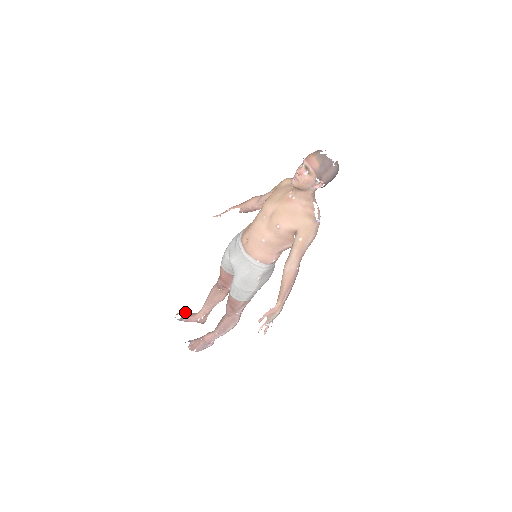
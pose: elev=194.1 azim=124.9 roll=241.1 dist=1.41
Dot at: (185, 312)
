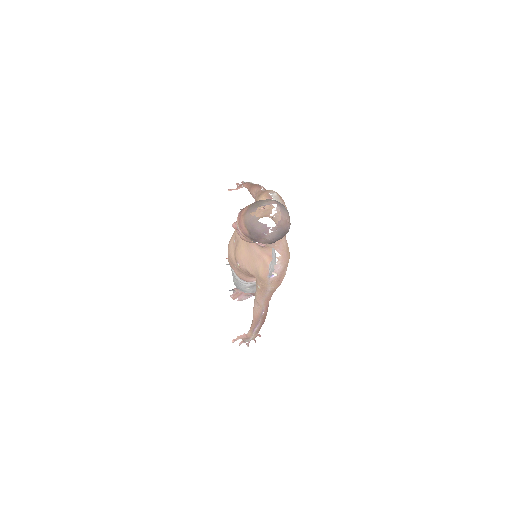
Dot at: occluded
